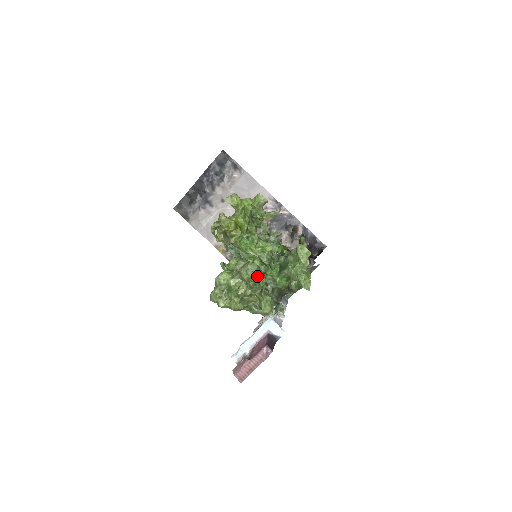
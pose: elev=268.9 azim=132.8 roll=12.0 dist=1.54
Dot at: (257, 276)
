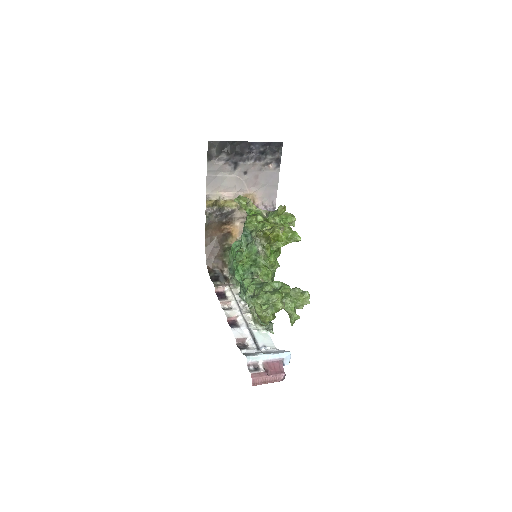
Dot at: occluded
